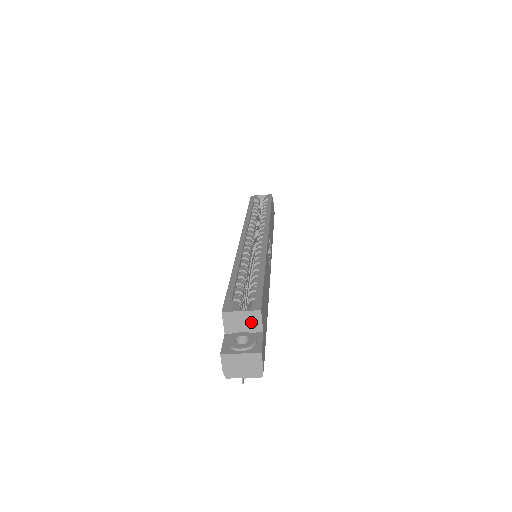
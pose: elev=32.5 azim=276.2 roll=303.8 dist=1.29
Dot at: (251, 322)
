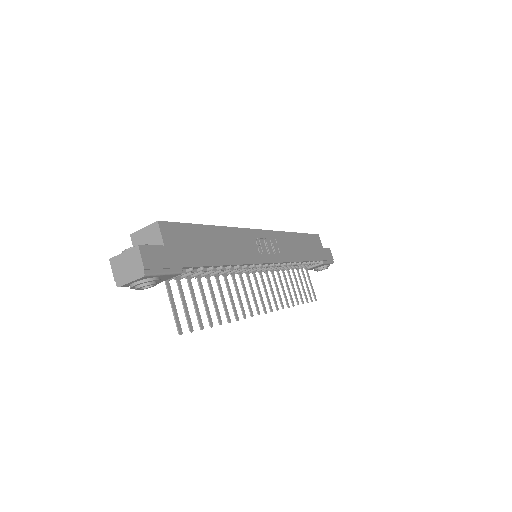
Dot at: (153, 237)
